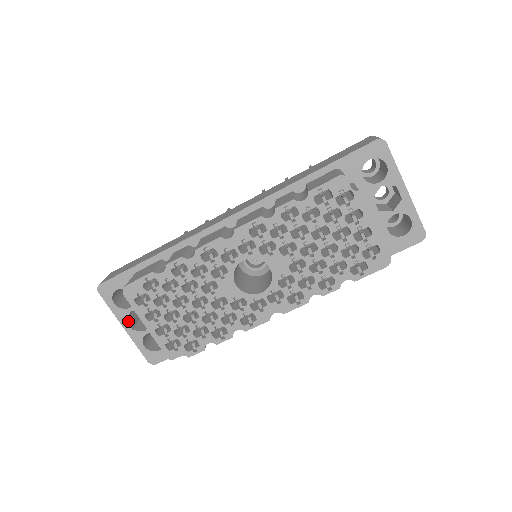
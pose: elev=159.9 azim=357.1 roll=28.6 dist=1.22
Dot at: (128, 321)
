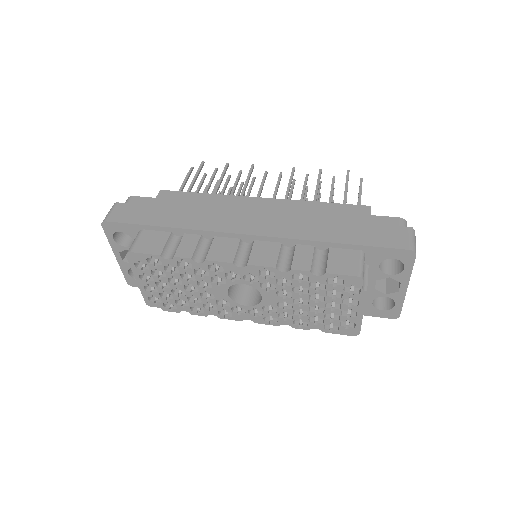
Dot at: (121, 252)
